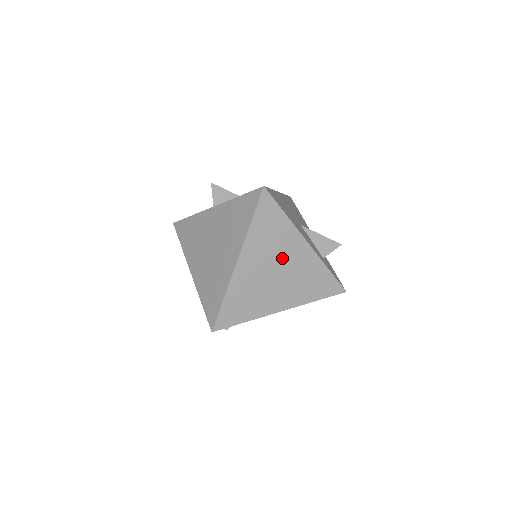
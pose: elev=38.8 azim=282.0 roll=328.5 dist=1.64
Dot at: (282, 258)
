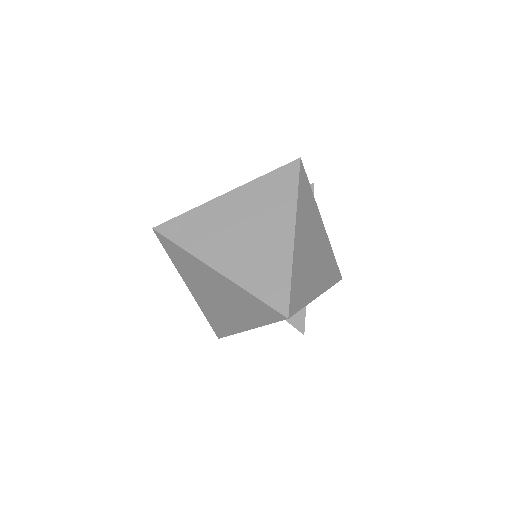
Dot at: occluded
